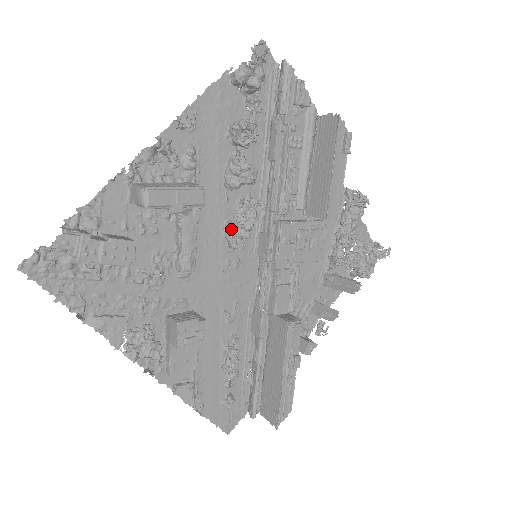
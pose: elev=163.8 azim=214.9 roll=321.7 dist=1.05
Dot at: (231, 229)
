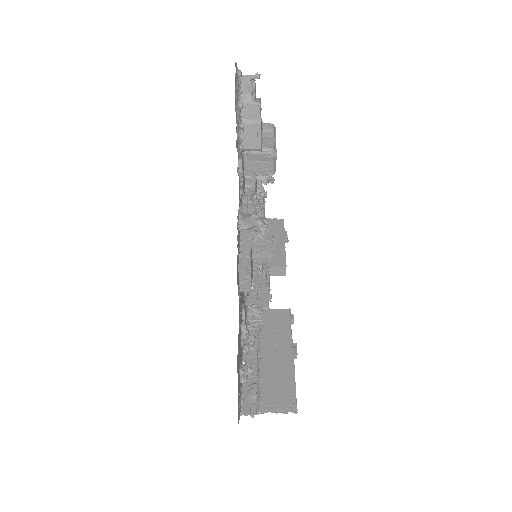
Dot at: occluded
